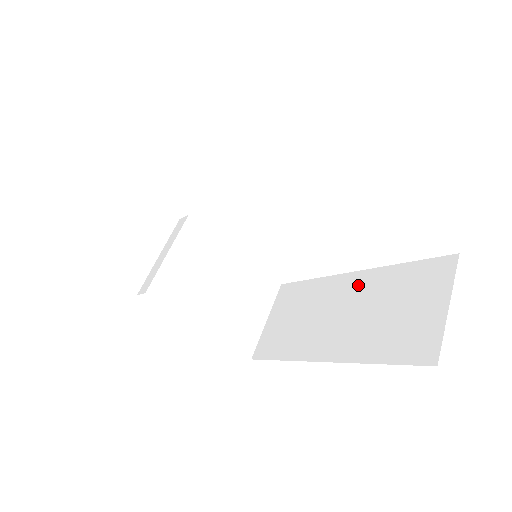
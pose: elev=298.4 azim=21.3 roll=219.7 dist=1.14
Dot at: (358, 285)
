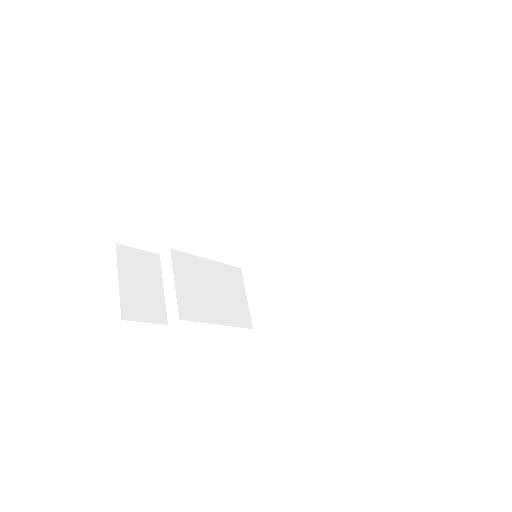
Dot at: (310, 245)
